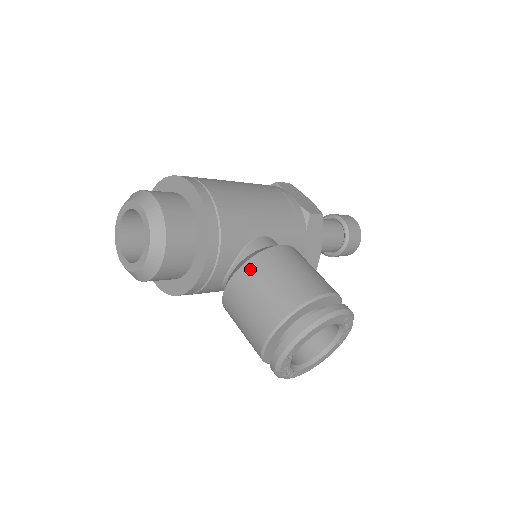
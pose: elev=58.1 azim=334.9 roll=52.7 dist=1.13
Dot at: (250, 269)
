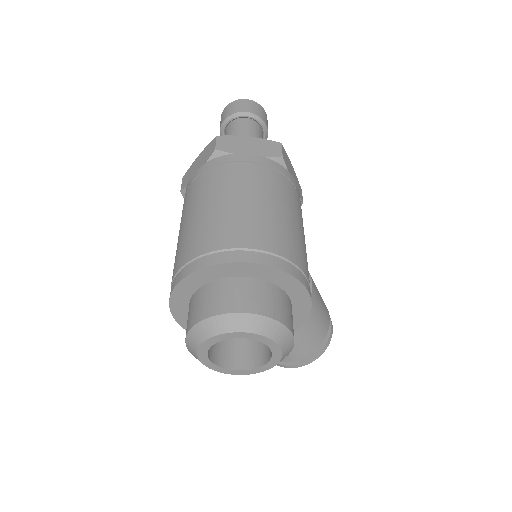
Dot at: occluded
